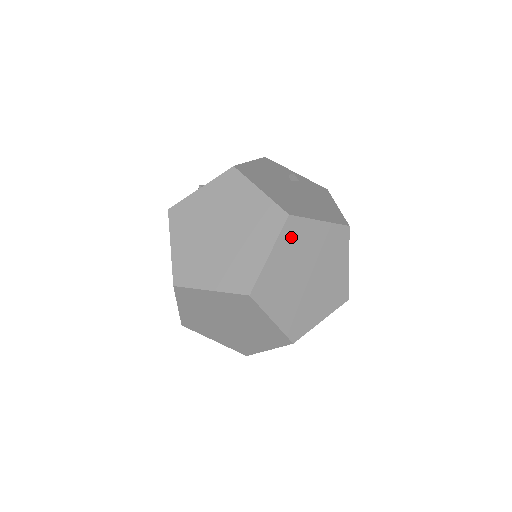
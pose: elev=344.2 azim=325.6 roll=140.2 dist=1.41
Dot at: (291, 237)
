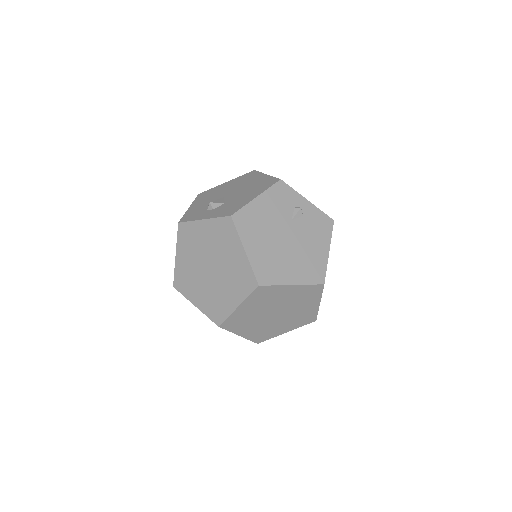
Dot at: (260, 296)
